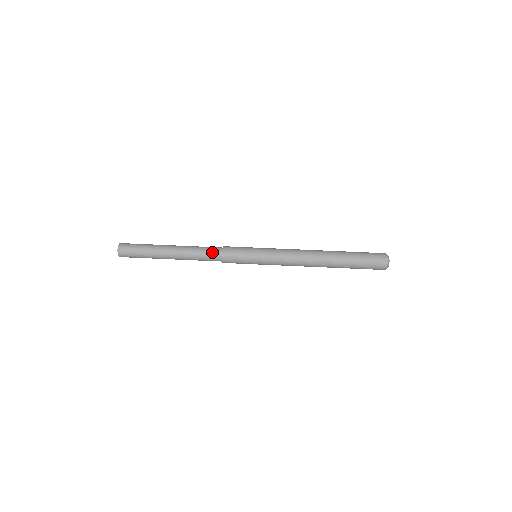
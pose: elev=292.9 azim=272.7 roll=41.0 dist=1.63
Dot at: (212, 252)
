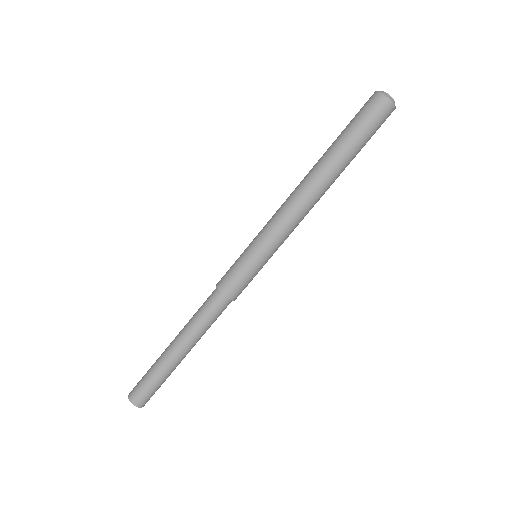
Dot at: (212, 304)
